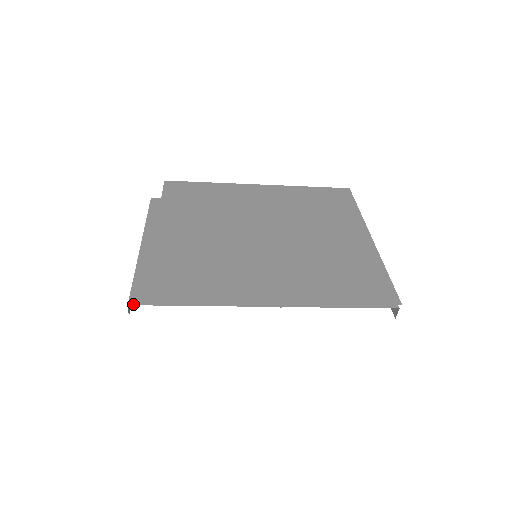
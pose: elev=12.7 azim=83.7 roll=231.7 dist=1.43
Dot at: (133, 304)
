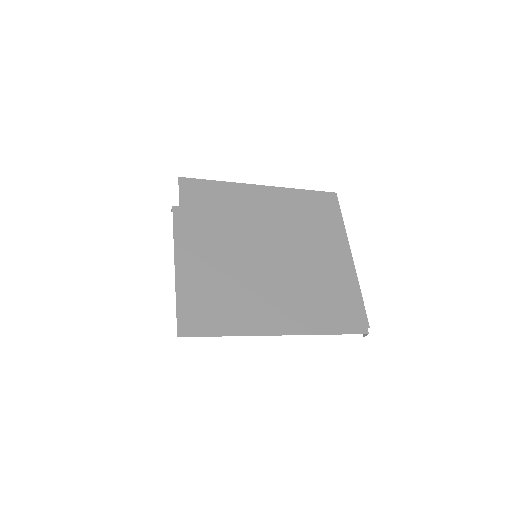
Dot at: (181, 336)
